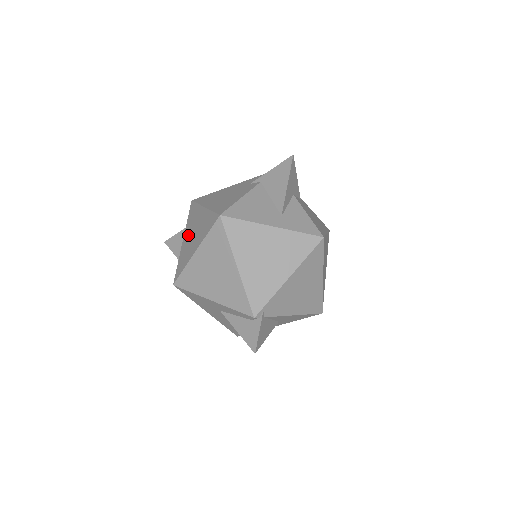
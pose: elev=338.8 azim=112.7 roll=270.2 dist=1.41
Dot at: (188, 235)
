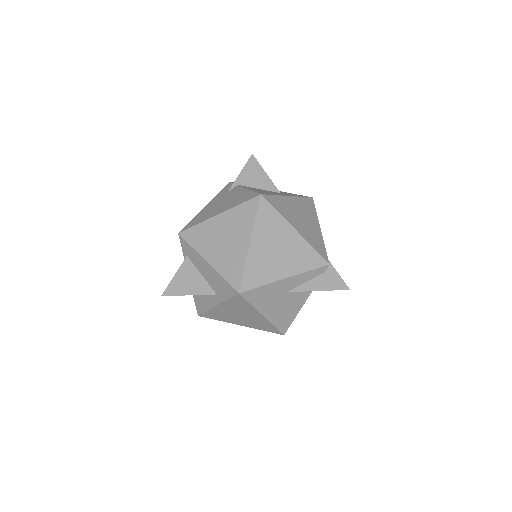
Dot at: (214, 249)
